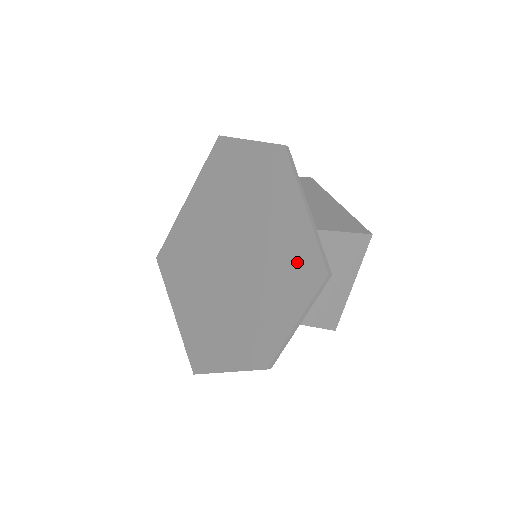
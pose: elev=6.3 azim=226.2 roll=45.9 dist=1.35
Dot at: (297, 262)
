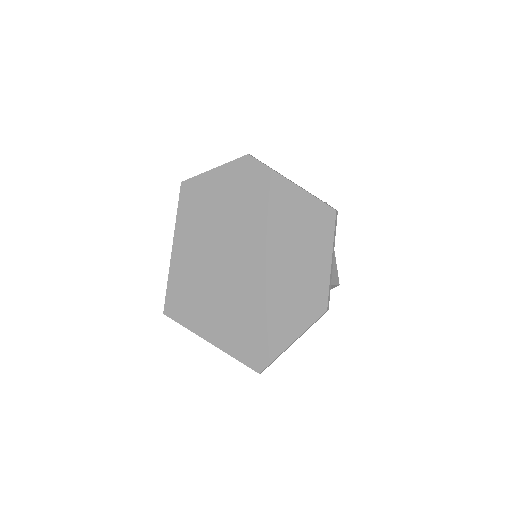
Dot at: (306, 220)
